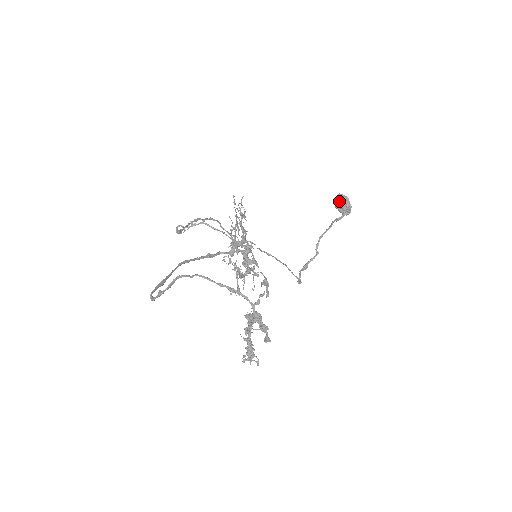
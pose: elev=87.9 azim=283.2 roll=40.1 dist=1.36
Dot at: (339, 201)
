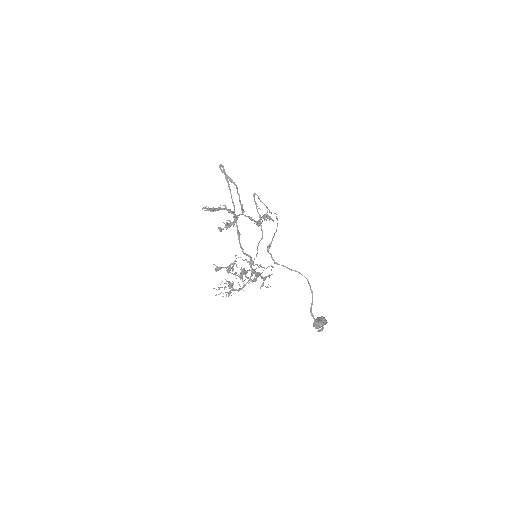
Dot at: (321, 318)
